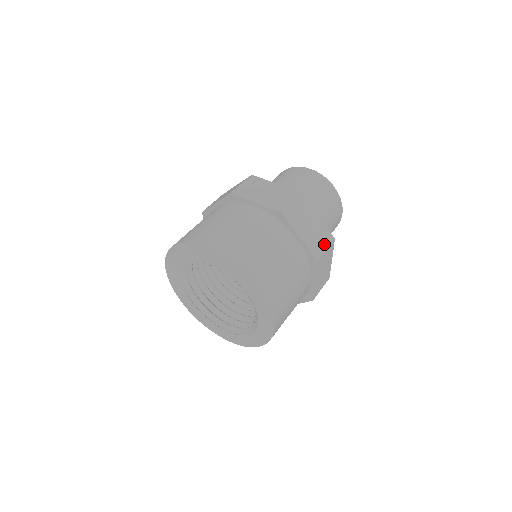
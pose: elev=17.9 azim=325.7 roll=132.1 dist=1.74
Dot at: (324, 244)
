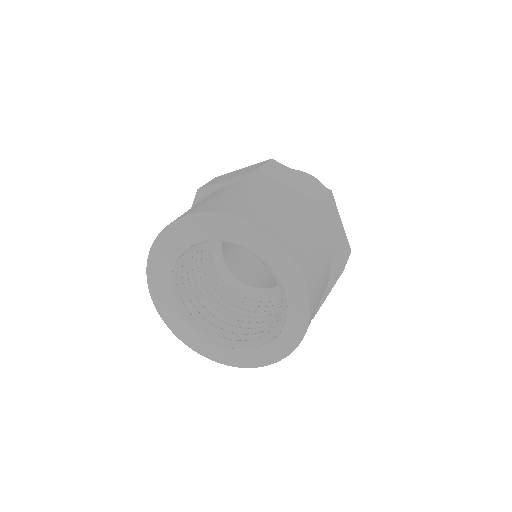
Dot at: (321, 193)
